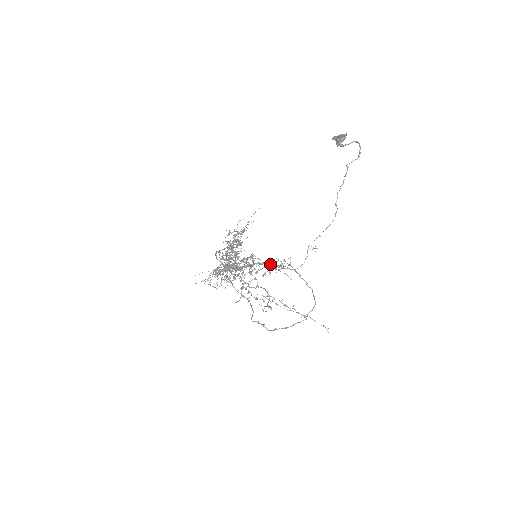
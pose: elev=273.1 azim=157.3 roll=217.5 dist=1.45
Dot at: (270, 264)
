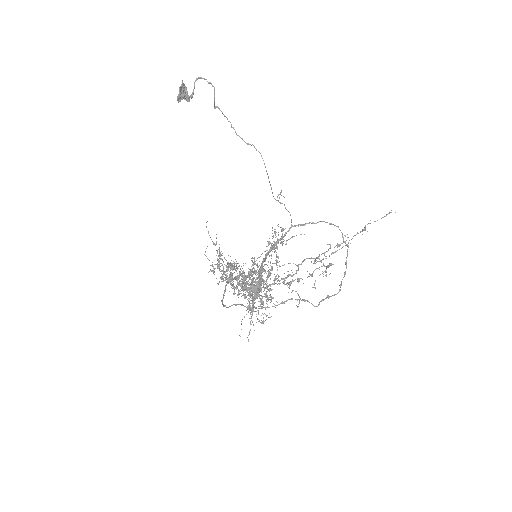
Dot at: (271, 249)
